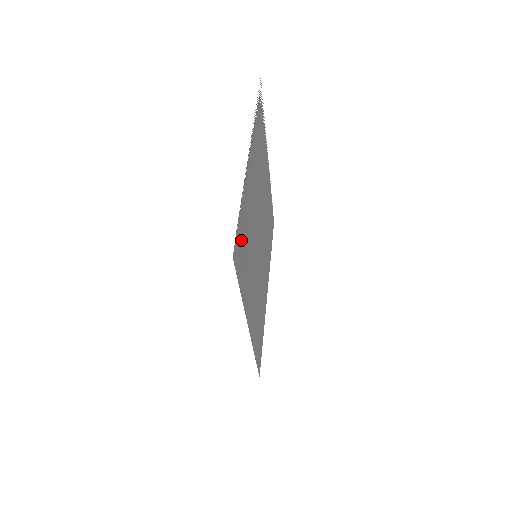
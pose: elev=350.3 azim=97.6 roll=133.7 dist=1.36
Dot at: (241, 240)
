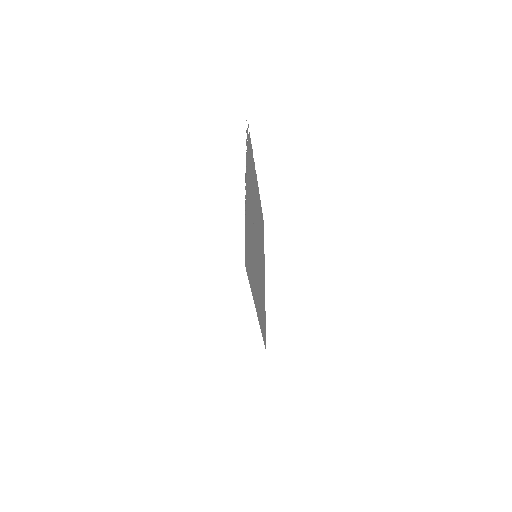
Dot at: (247, 248)
